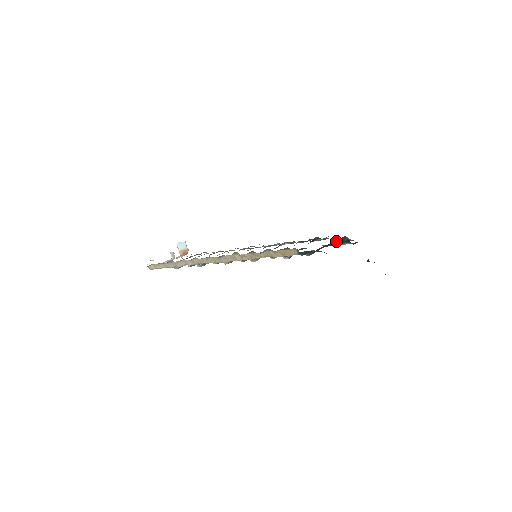
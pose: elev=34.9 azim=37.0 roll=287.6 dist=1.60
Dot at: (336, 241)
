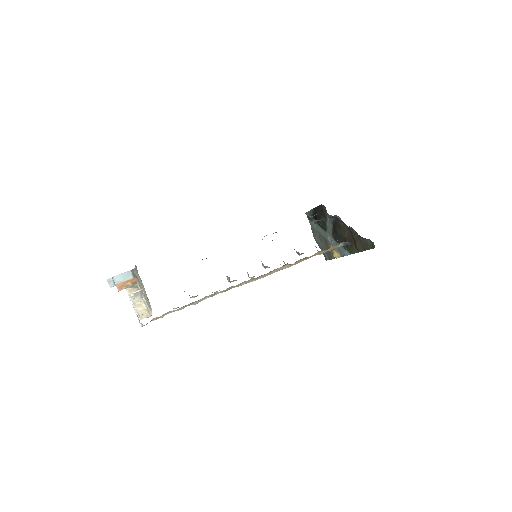
Dot at: occluded
